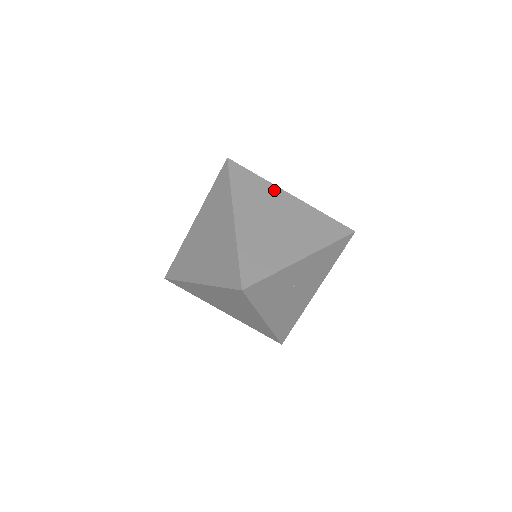
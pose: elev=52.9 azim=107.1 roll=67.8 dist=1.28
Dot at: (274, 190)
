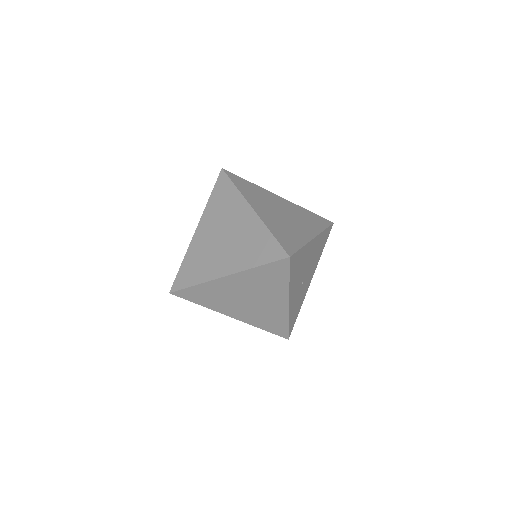
Dot at: (214, 285)
